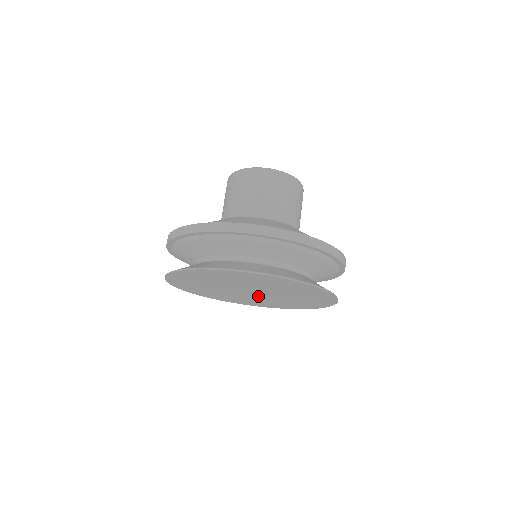
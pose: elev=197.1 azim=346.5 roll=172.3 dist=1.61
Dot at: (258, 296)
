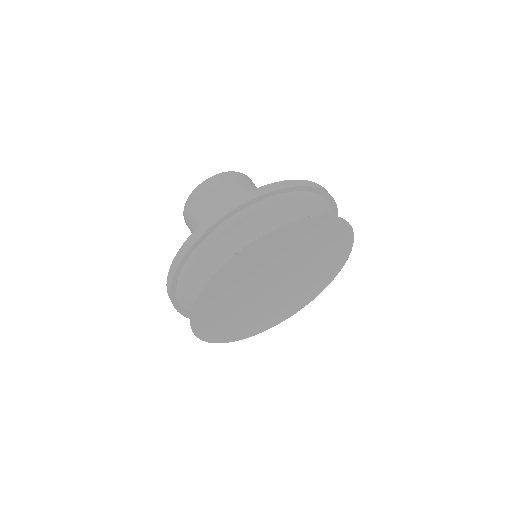
Dot at: (287, 288)
